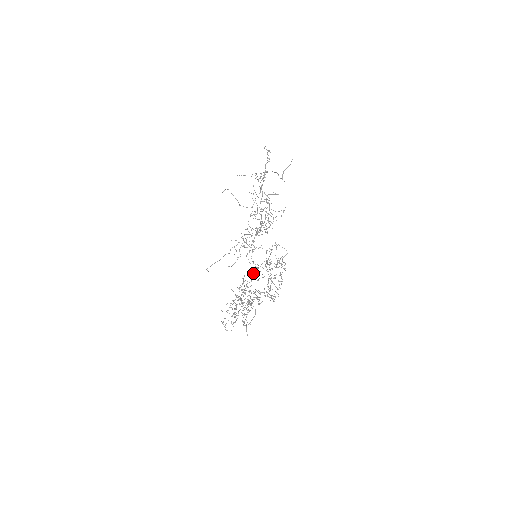
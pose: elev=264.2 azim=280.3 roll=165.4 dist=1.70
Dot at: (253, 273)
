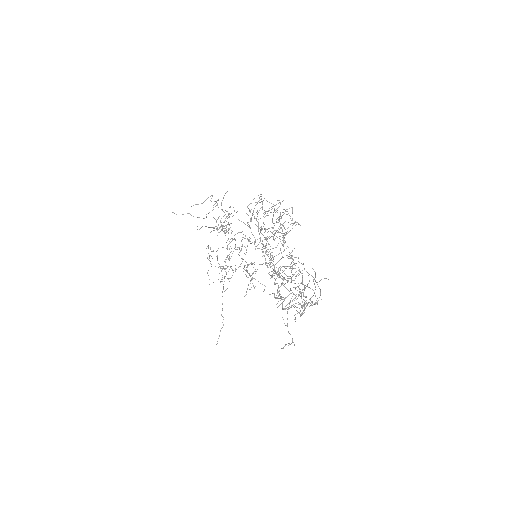
Dot at: occluded
